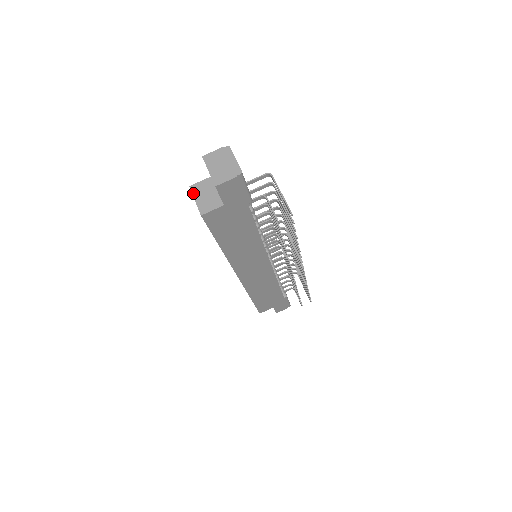
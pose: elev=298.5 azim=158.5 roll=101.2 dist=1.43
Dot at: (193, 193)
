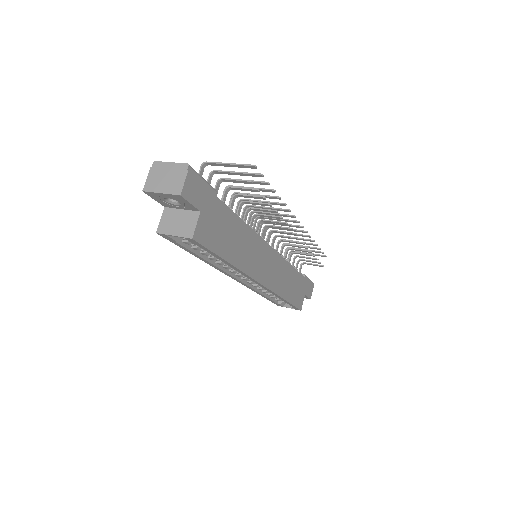
Dot at: (165, 233)
